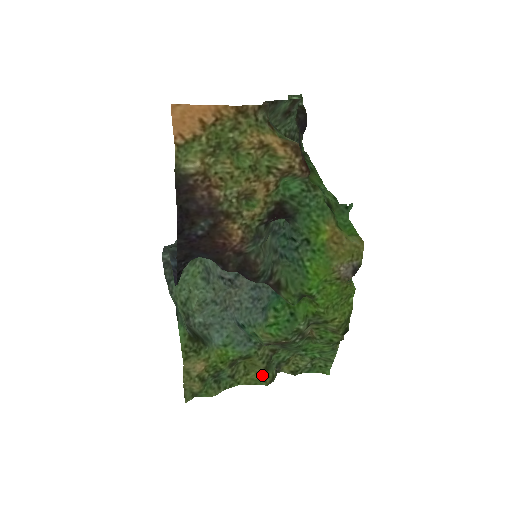
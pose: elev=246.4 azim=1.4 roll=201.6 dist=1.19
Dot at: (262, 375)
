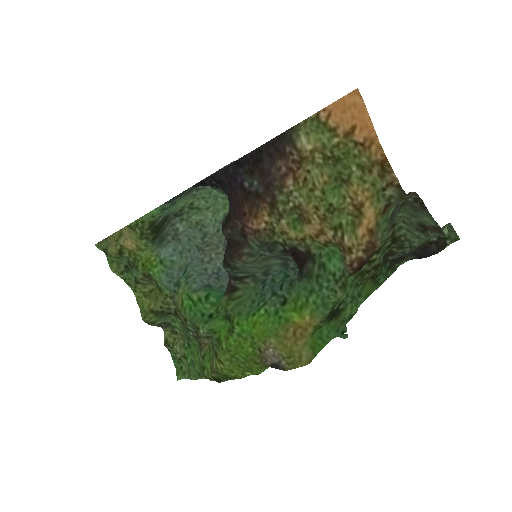
Dot at: (150, 311)
